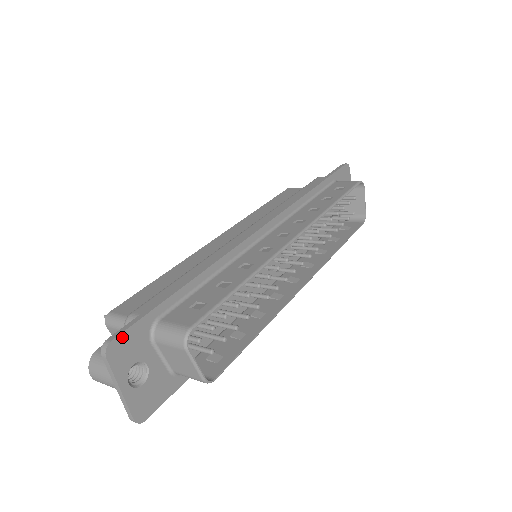
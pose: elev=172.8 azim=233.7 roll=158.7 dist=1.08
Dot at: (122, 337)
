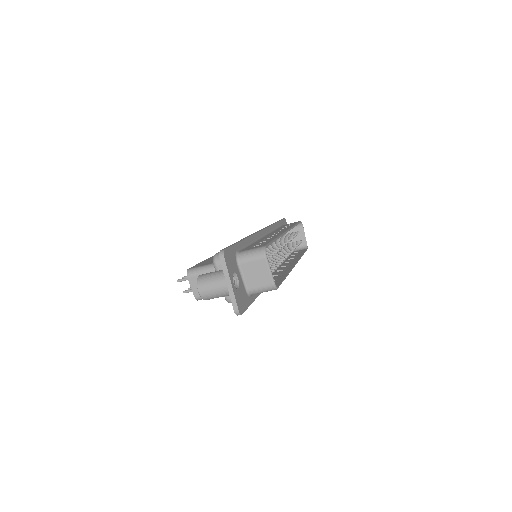
Dot at: (227, 251)
